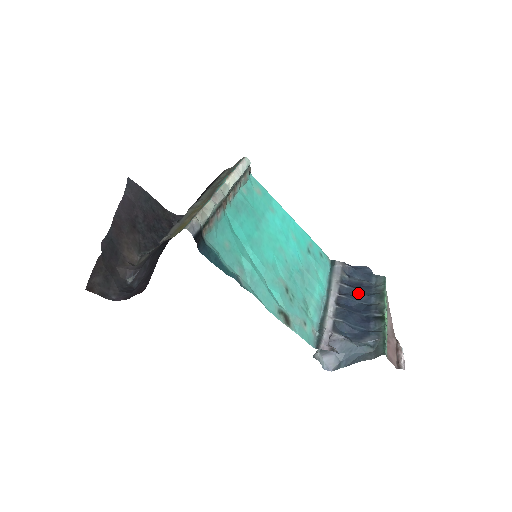
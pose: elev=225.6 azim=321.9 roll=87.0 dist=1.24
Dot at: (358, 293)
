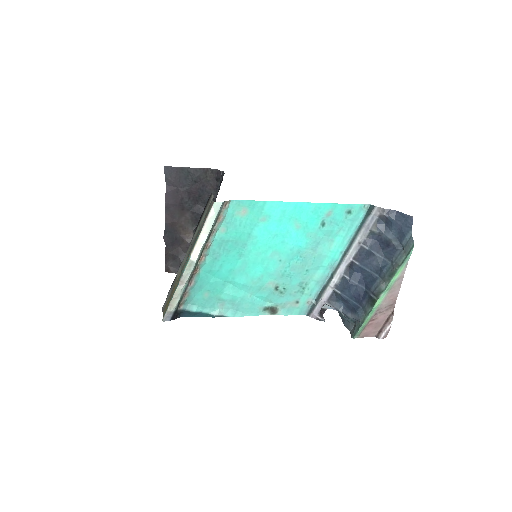
Dot at: (374, 260)
